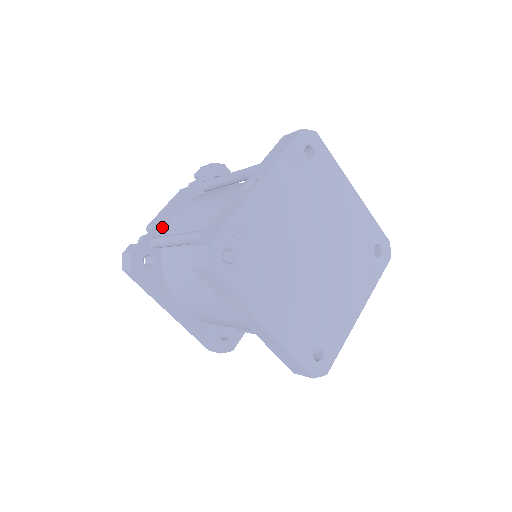
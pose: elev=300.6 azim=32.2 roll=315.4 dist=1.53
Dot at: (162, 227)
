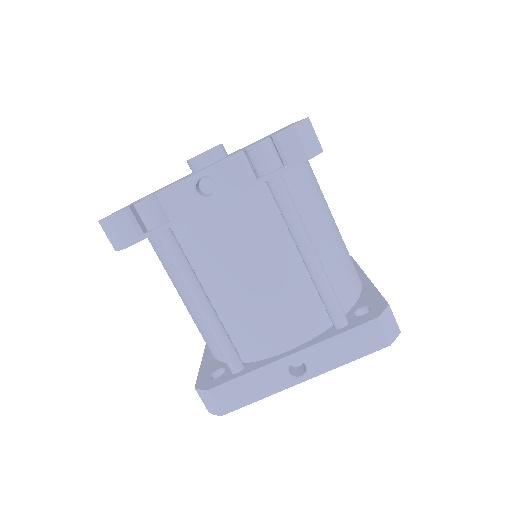
Dot at: occluded
